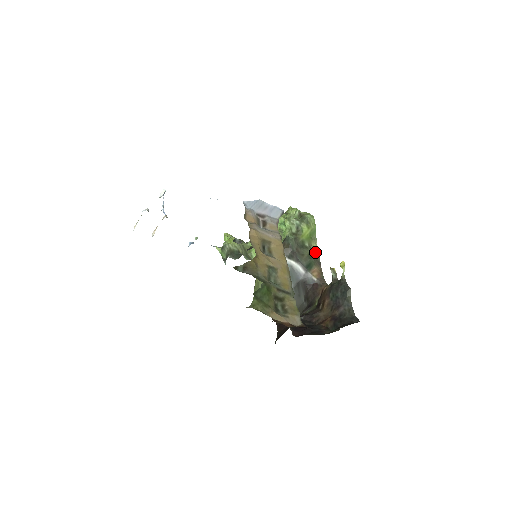
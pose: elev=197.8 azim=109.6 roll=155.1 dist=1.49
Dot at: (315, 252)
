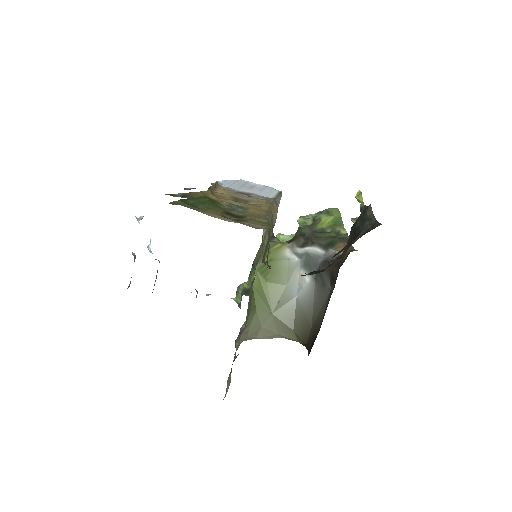
Dot at: (341, 234)
